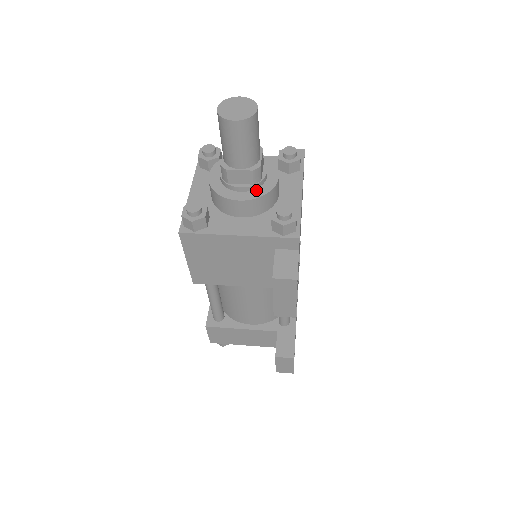
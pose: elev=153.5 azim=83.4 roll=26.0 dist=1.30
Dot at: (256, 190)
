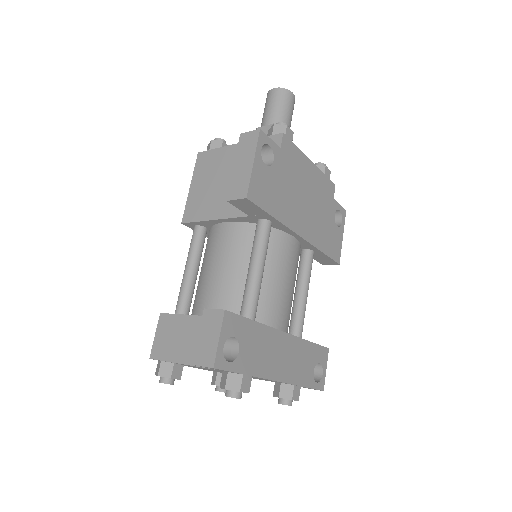
Dot at: occluded
